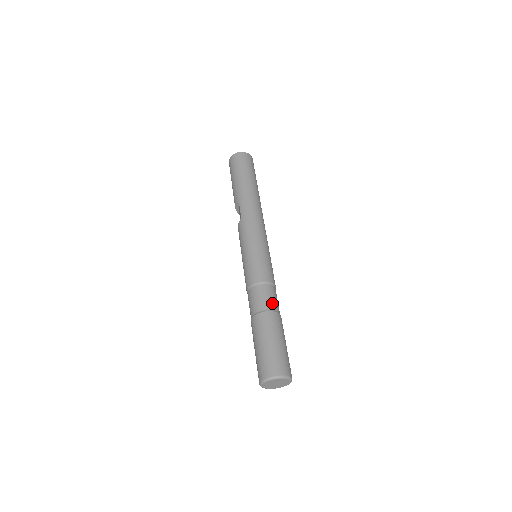
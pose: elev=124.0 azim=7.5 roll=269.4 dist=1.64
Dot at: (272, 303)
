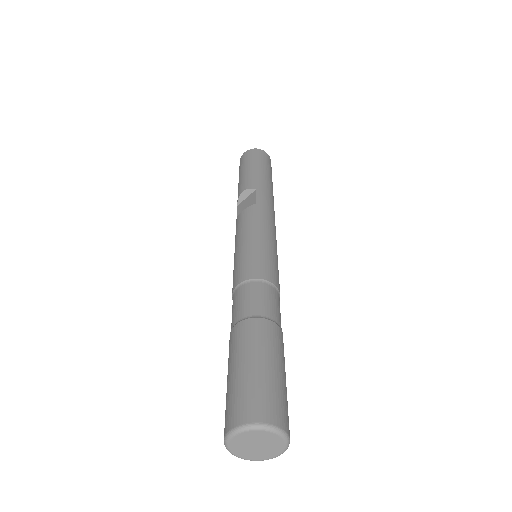
Dot at: (280, 319)
